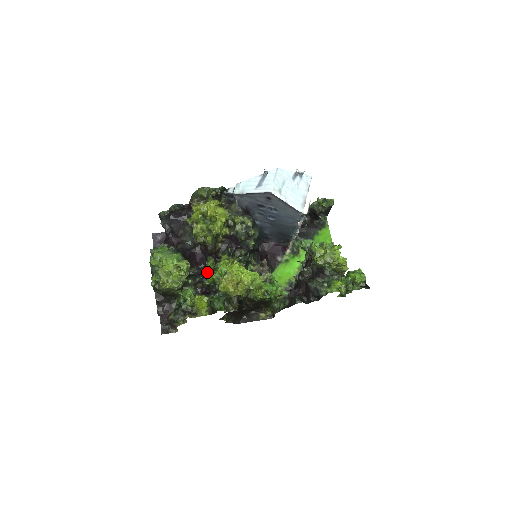
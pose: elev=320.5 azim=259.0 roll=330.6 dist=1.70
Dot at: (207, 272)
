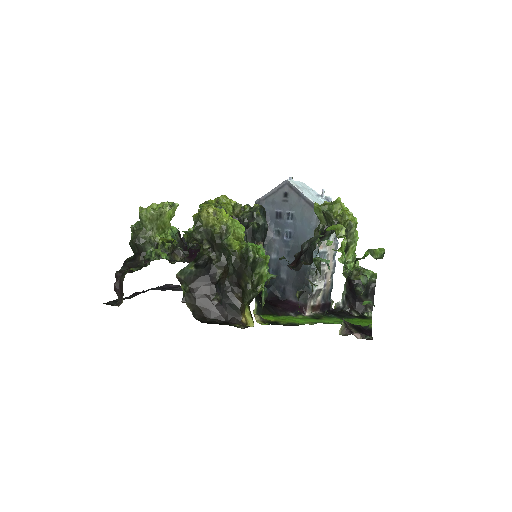
Dot at: occluded
